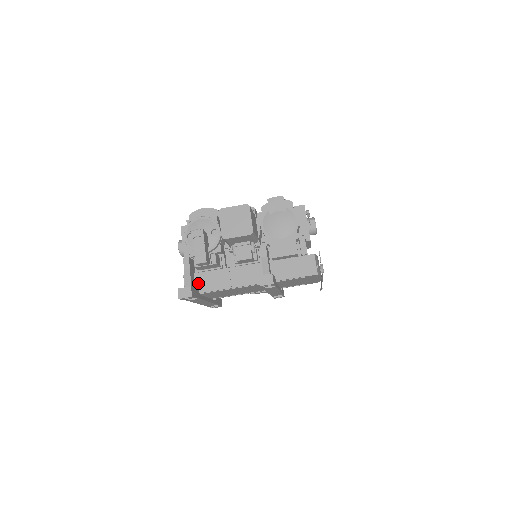
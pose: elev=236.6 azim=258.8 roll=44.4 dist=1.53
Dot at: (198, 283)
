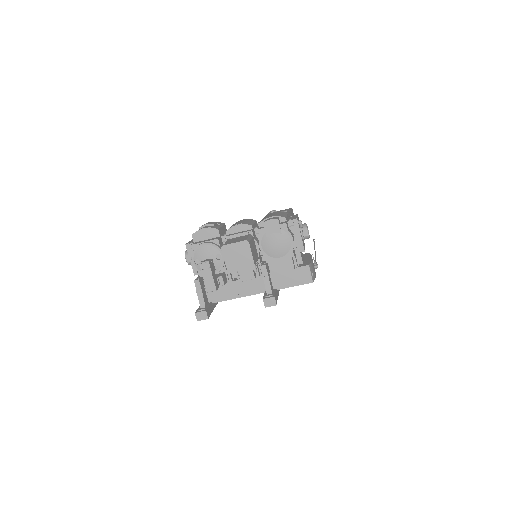
Dot at: (209, 295)
